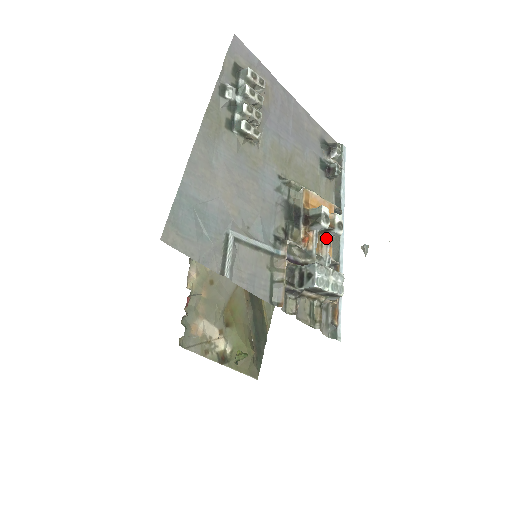
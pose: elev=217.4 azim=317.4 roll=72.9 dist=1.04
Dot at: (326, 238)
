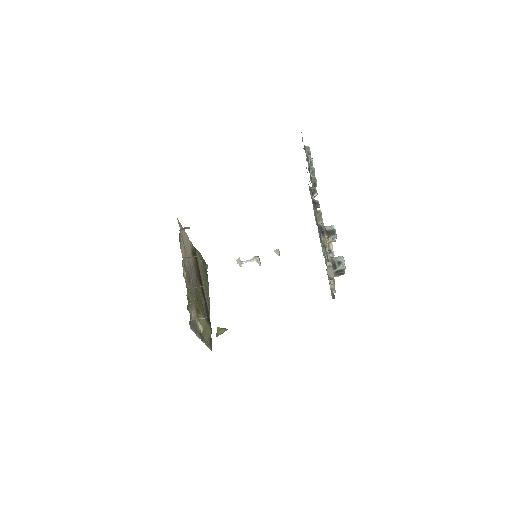
Dot at: occluded
